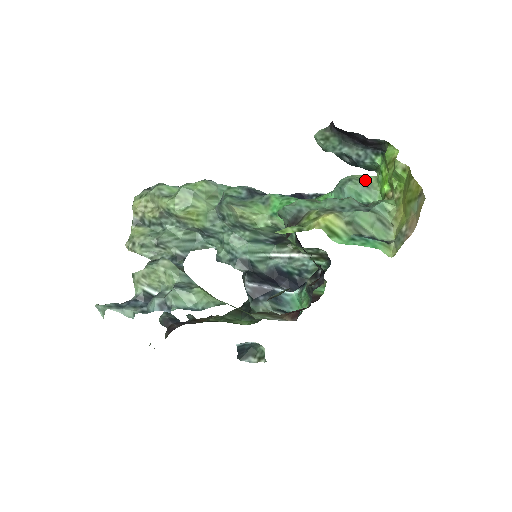
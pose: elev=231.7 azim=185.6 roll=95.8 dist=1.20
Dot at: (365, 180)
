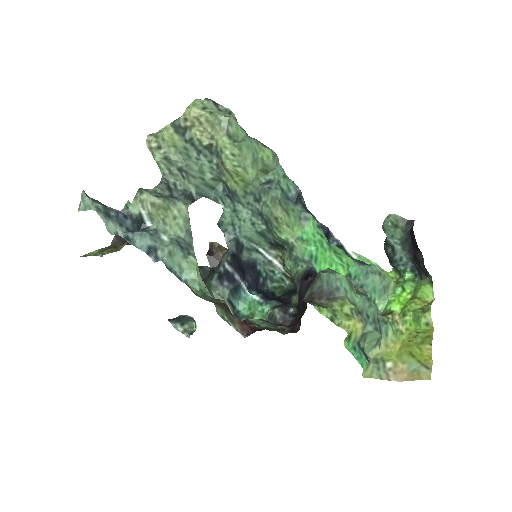
Dot at: (388, 282)
